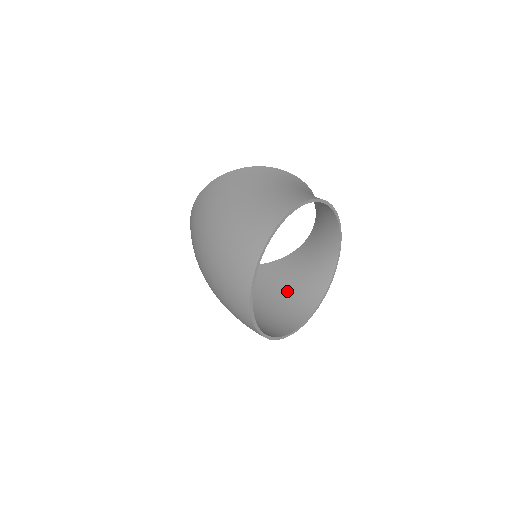
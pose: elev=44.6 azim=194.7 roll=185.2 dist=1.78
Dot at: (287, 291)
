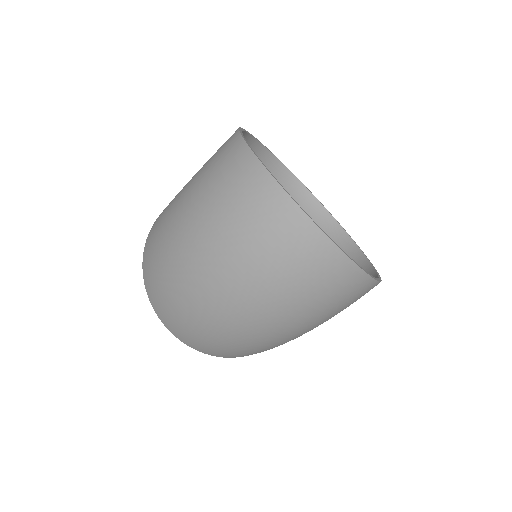
Dot at: occluded
